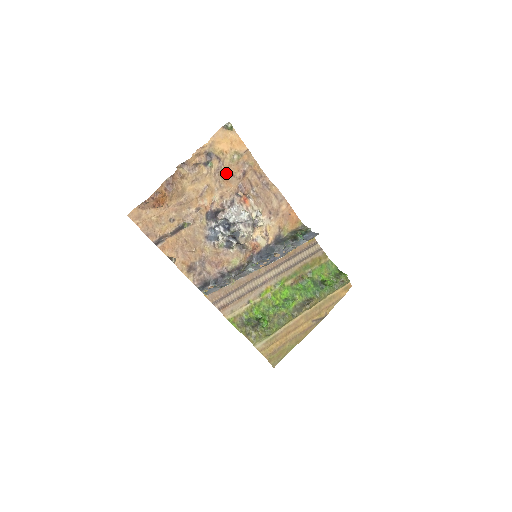
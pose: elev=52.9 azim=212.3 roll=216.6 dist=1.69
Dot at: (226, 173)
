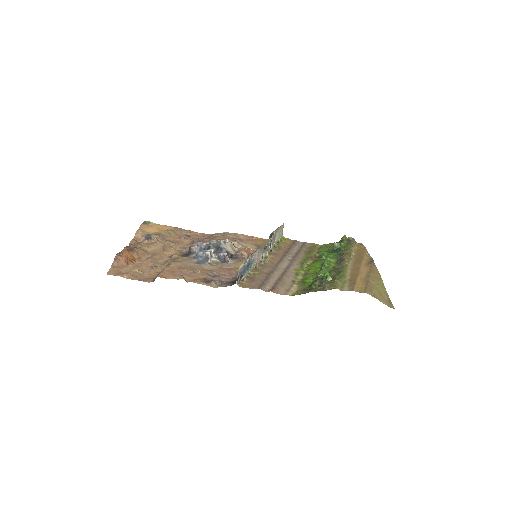
Dot at: (172, 240)
